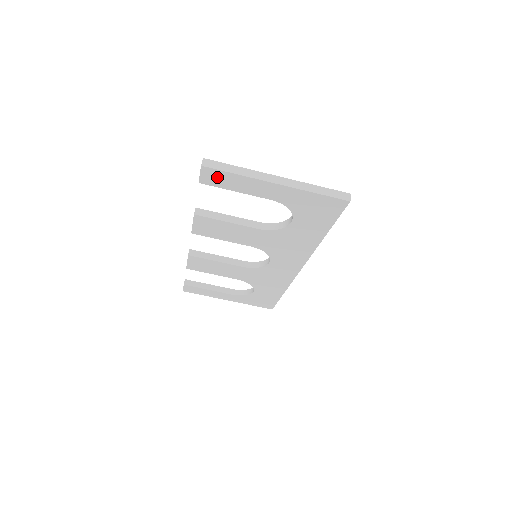
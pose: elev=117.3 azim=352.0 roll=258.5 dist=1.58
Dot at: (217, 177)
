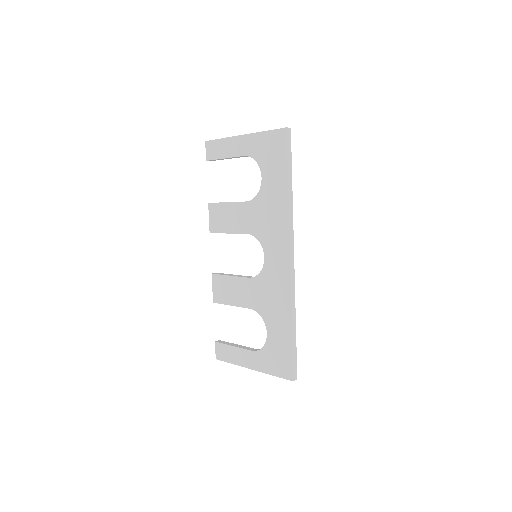
Dot at: (214, 148)
